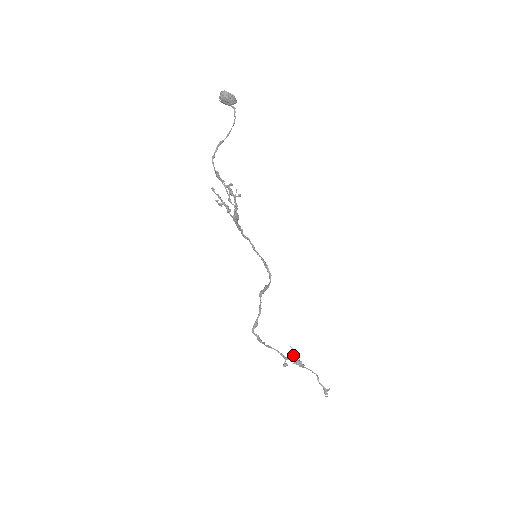
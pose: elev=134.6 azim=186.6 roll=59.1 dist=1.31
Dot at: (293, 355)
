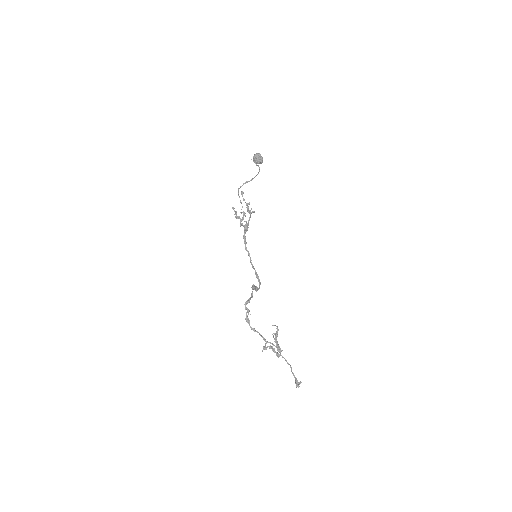
Dot at: (276, 331)
